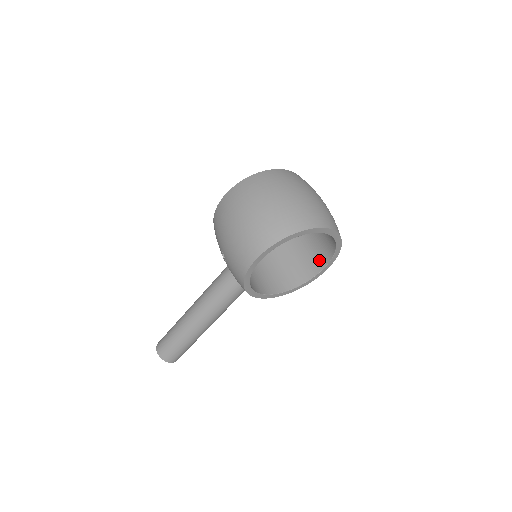
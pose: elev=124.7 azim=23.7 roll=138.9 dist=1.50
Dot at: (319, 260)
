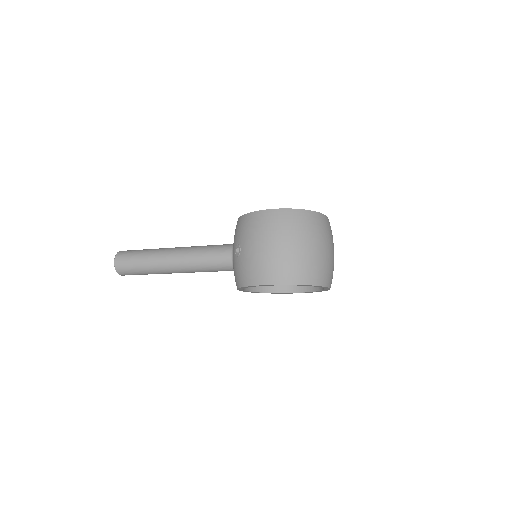
Dot at: occluded
